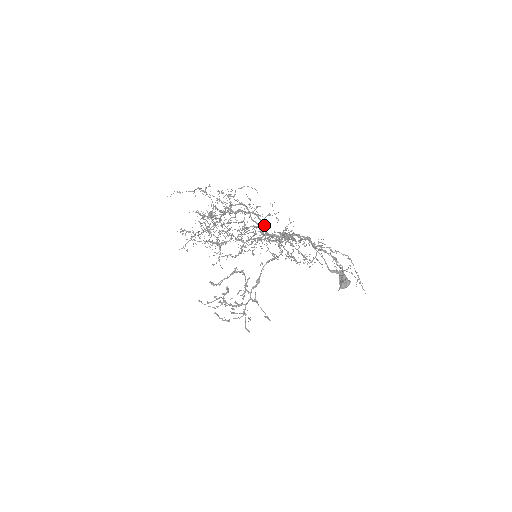
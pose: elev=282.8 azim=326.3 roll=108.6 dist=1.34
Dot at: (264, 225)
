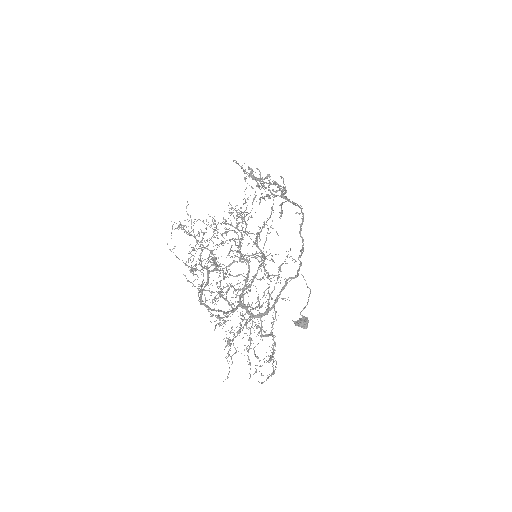
Dot at: occluded
